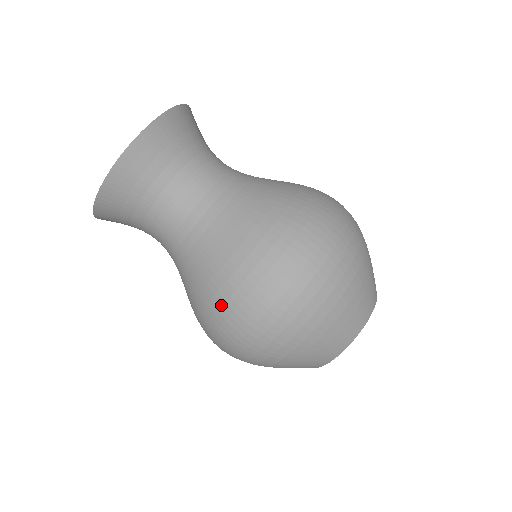
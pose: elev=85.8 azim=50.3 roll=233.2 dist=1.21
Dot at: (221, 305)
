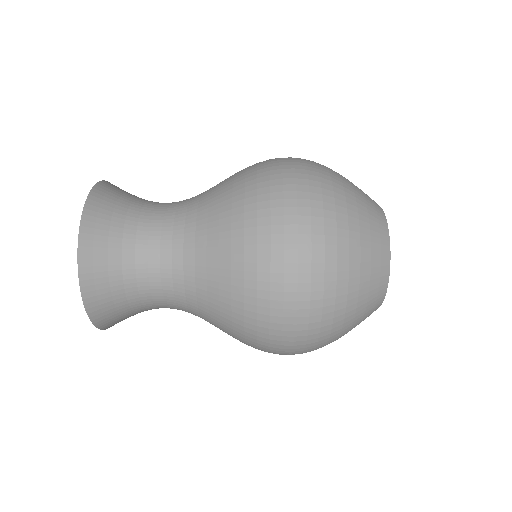
Dot at: (256, 331)
